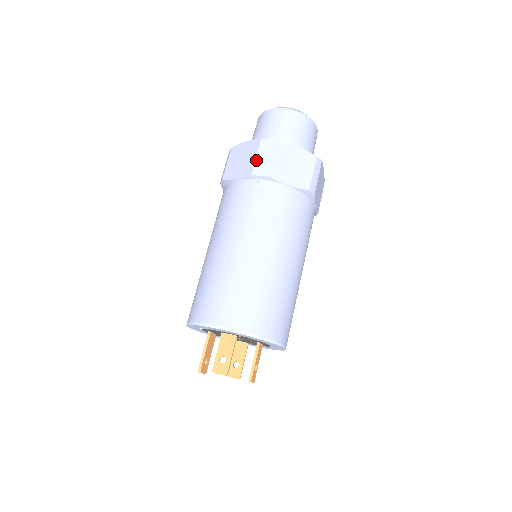
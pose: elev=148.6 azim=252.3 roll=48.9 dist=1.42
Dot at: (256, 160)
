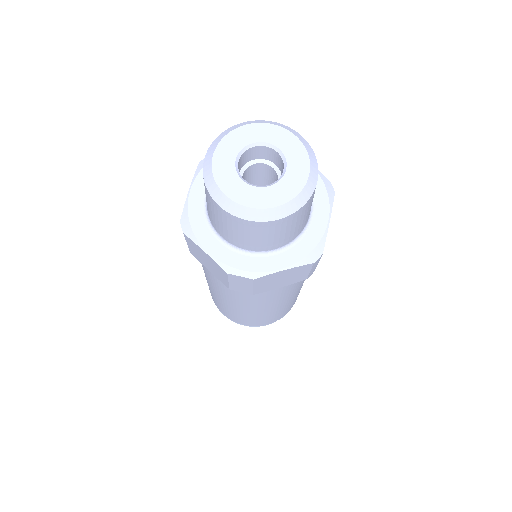
Dot at: (230, 284)
